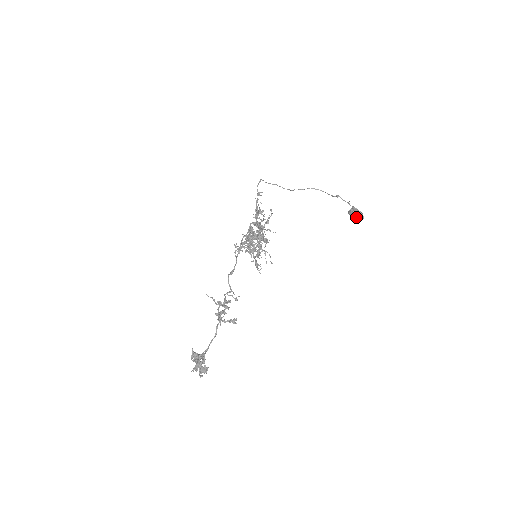
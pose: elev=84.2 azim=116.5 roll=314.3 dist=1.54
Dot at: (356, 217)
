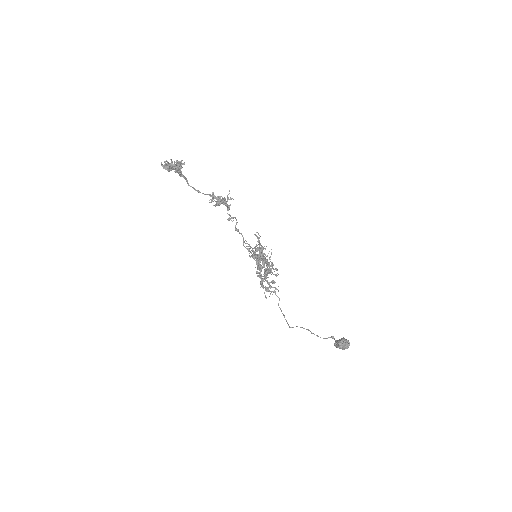
Dot at: (344, 338)
